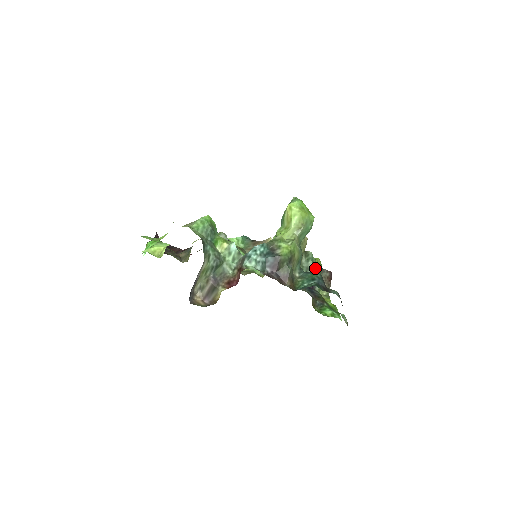
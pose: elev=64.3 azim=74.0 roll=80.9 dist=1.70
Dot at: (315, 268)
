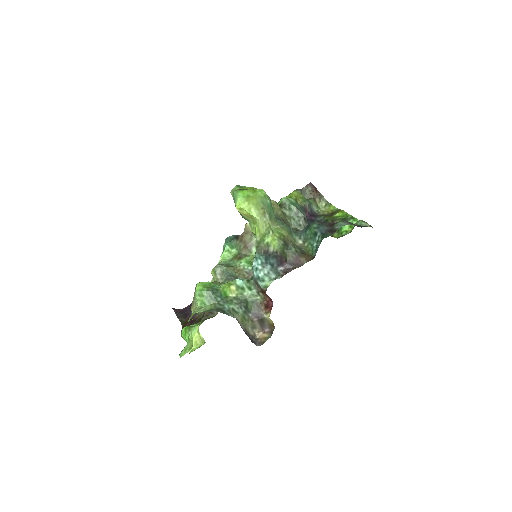
Dot at: (299, 203)
